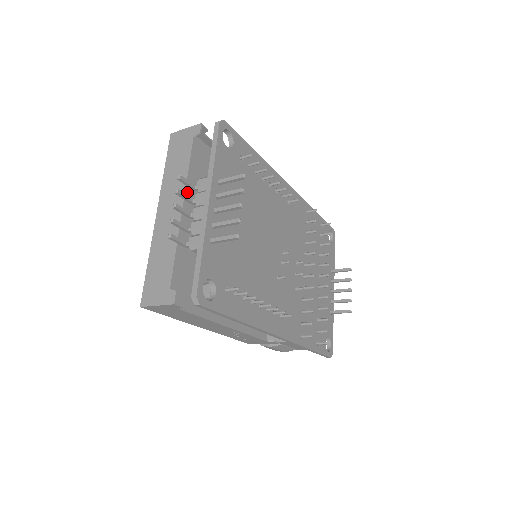
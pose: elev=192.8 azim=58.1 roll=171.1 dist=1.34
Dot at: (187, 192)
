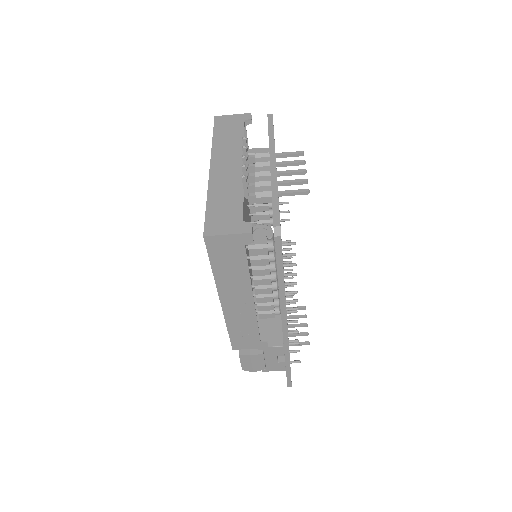
Dot at: occluded
